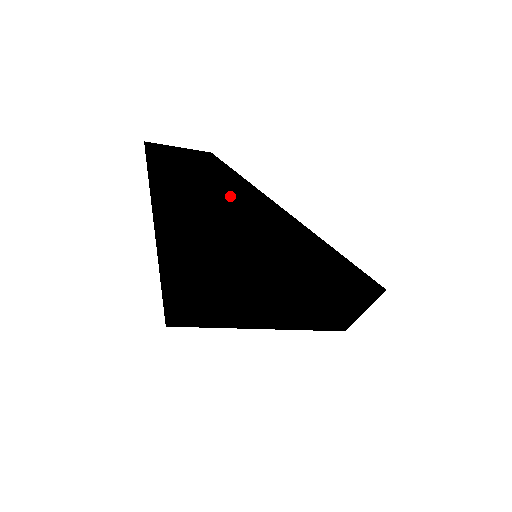
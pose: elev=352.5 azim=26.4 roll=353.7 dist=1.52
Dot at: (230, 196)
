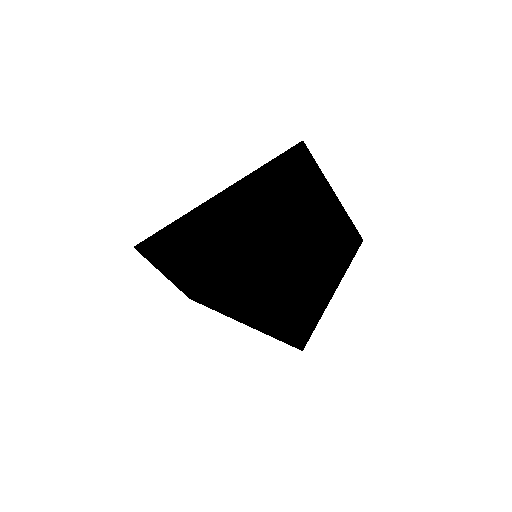
Dot at: occluded
